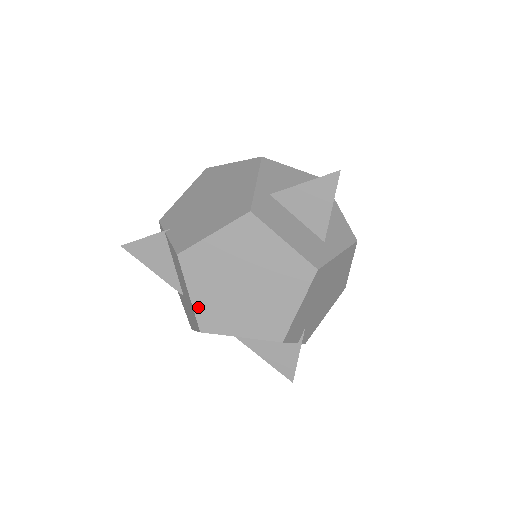
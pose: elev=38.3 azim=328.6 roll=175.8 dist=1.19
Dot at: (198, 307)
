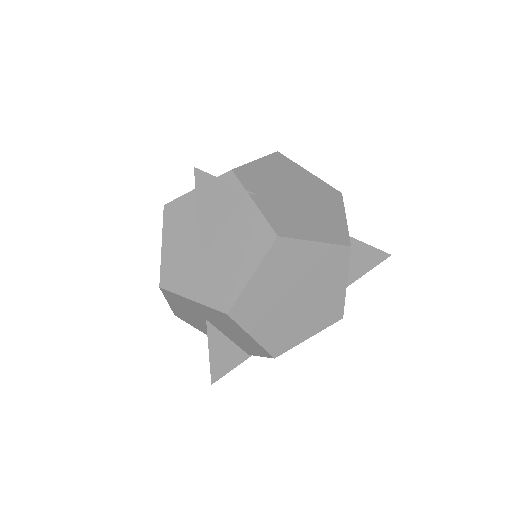
Dot at: (248, 292)
